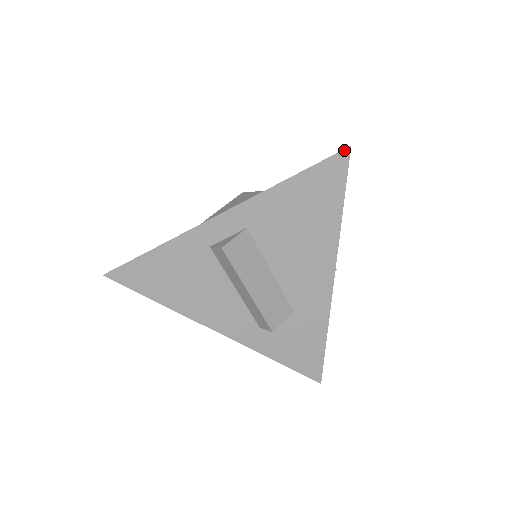
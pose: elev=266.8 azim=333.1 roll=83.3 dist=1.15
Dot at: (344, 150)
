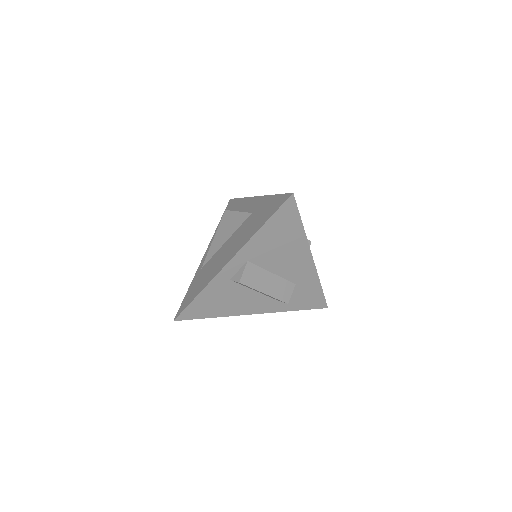
Dot at: (290, 197)
